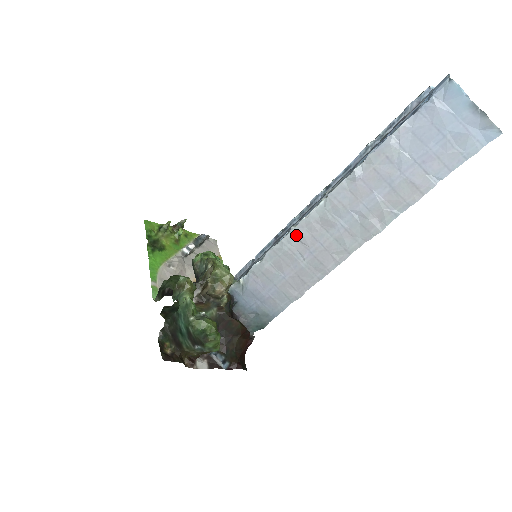
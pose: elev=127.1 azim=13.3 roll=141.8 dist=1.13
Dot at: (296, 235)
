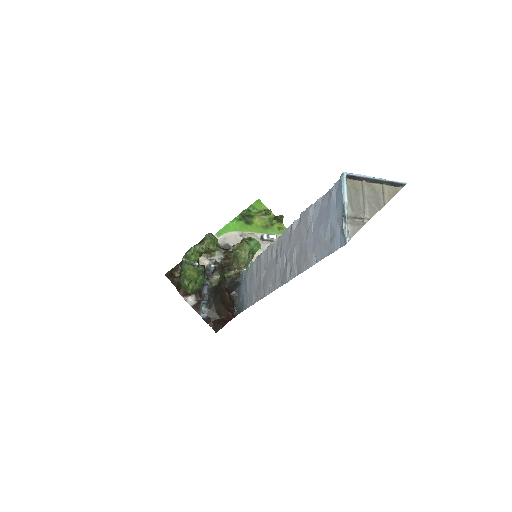
Dot at: (267, 253)
